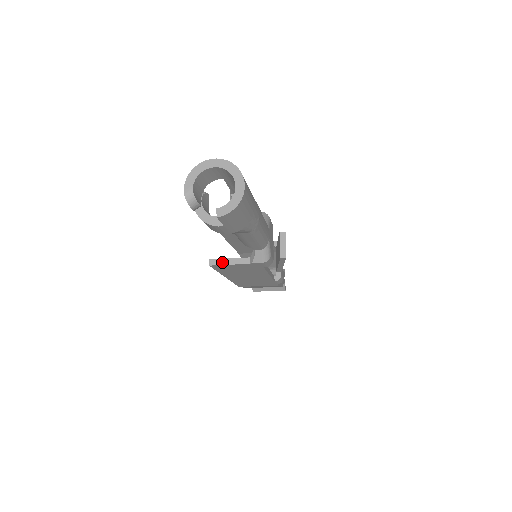
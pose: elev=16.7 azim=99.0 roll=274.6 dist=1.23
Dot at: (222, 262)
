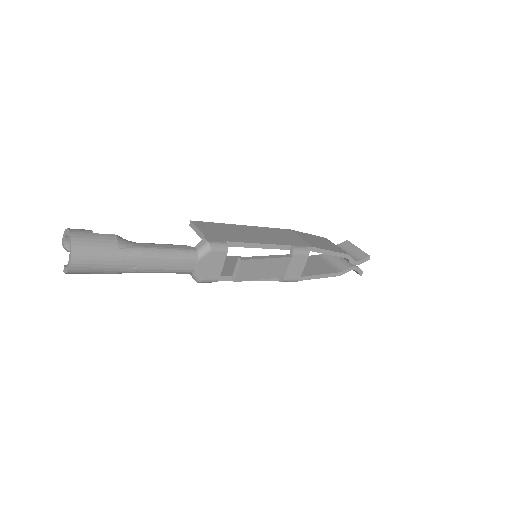
Dot at: occluded
